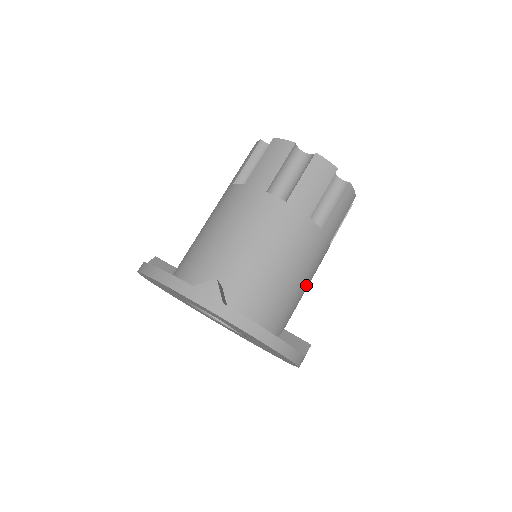
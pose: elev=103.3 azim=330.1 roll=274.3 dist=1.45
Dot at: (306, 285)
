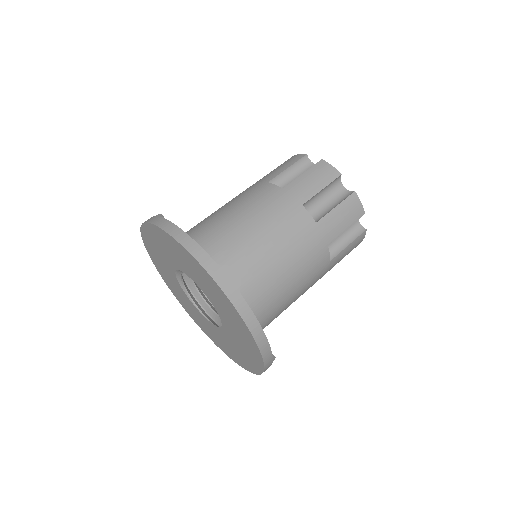
Dot at: occluded
